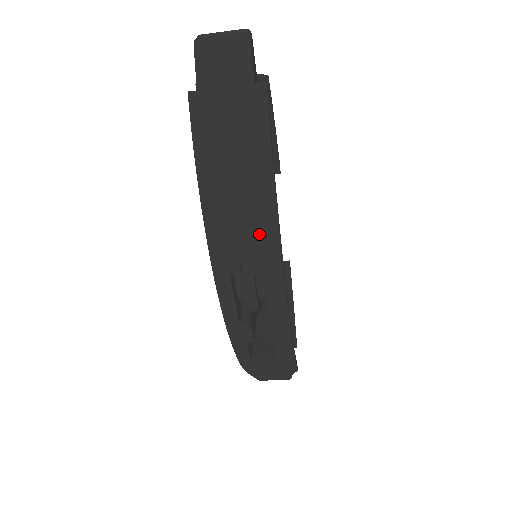
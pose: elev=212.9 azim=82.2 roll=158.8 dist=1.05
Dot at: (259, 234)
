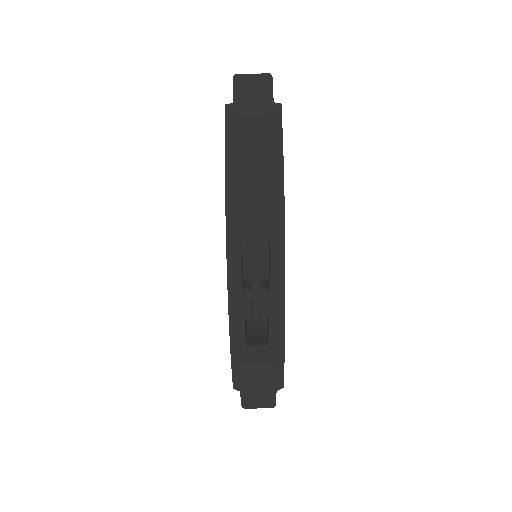
Dot at: (269, 200)
